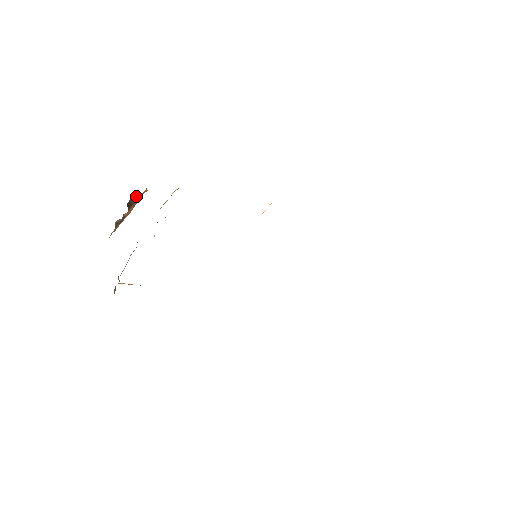
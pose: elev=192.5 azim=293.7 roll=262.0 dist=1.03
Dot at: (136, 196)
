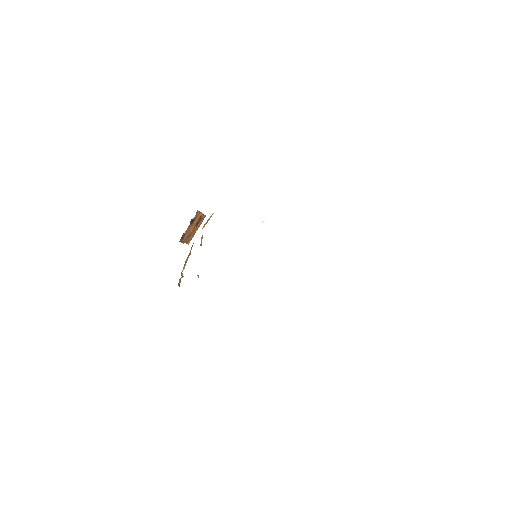
Dot at: occluded
